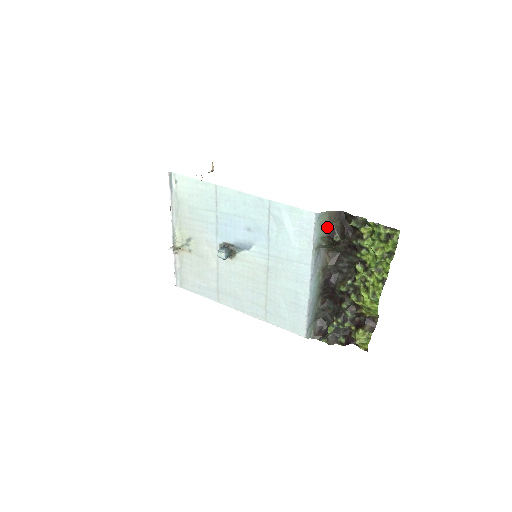
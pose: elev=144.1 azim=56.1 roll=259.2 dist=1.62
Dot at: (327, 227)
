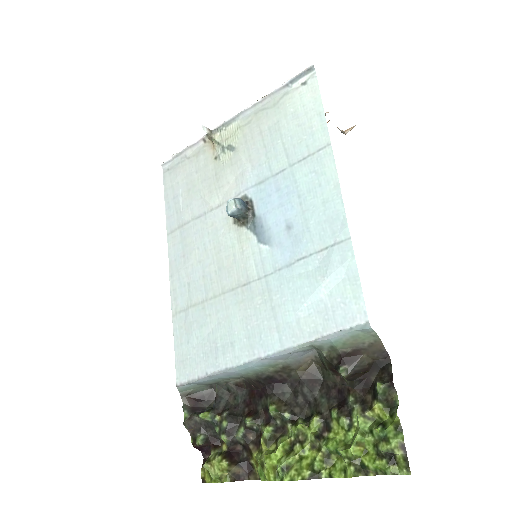
Dot at: (354, 348)
